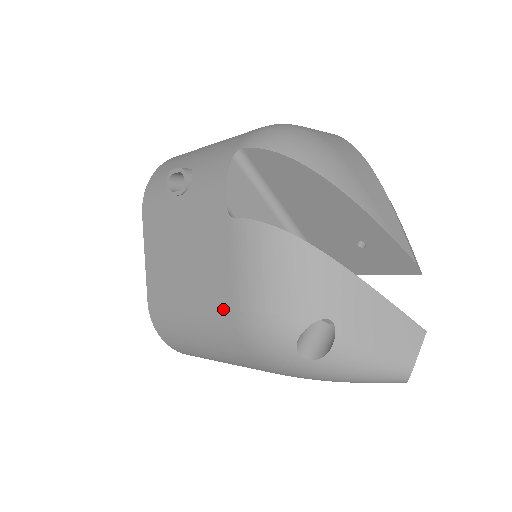
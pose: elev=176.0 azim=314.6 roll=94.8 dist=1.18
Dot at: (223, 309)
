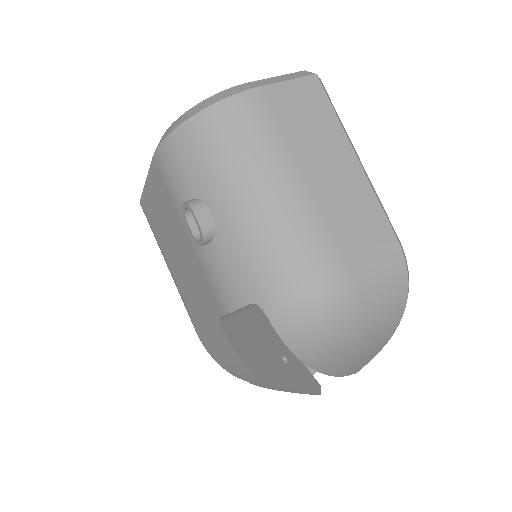
Dot at: (191, 317)
